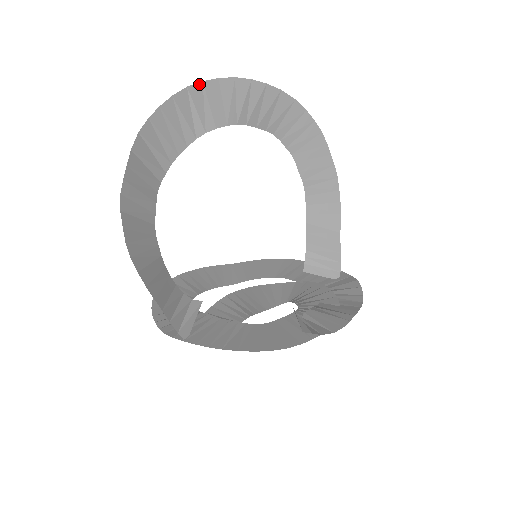
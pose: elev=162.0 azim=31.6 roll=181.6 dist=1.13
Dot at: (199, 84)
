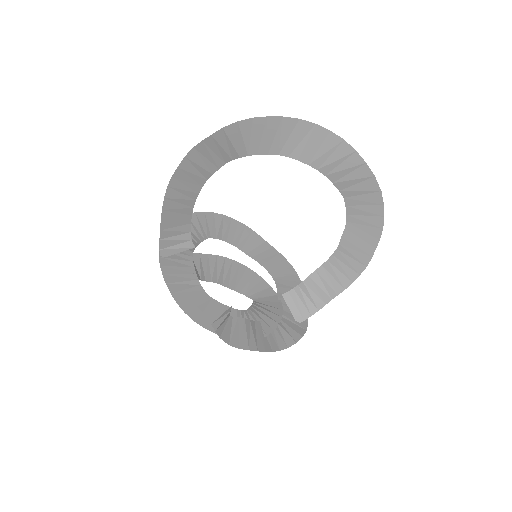
Dot at: (311, 123)
